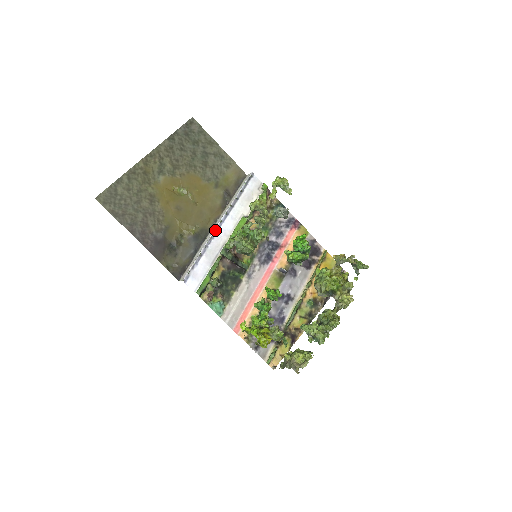
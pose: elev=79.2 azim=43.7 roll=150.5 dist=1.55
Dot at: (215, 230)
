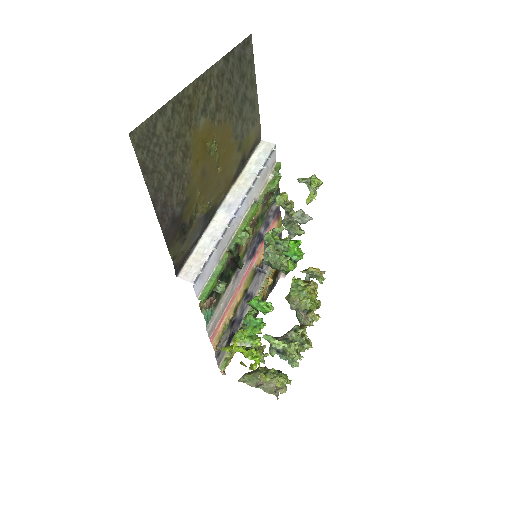
Dot at: (234, 217)
